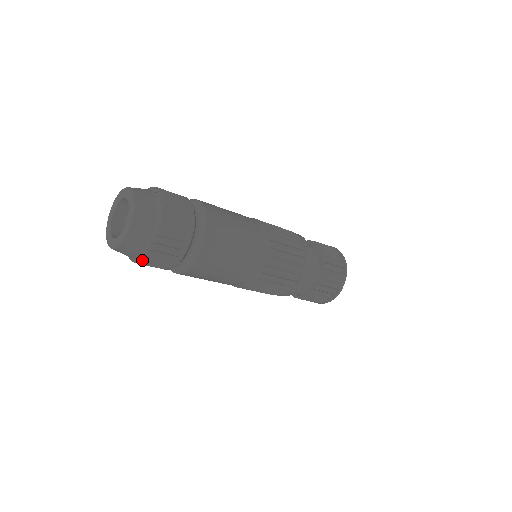
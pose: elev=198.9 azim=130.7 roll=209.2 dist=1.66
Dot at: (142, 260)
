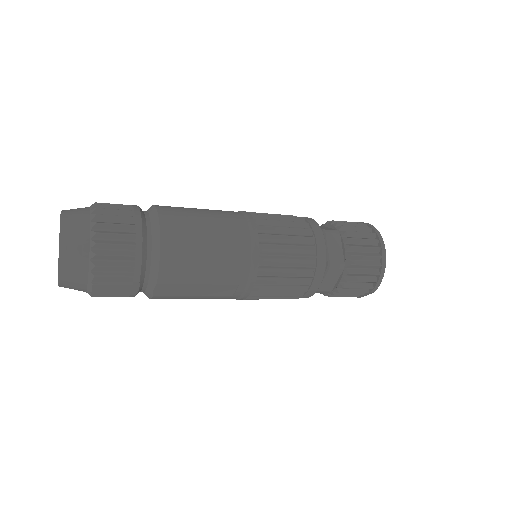
Dot at: occluded
